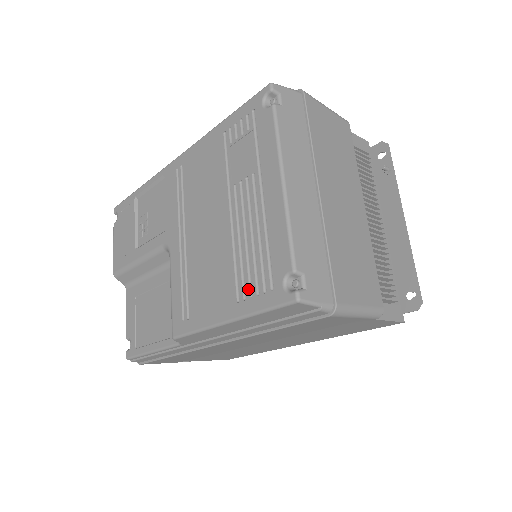
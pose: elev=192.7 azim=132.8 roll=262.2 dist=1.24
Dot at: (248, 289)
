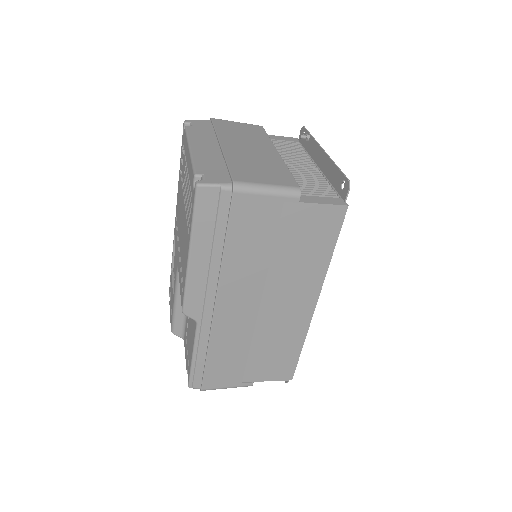
Dot at: (189, 219)
